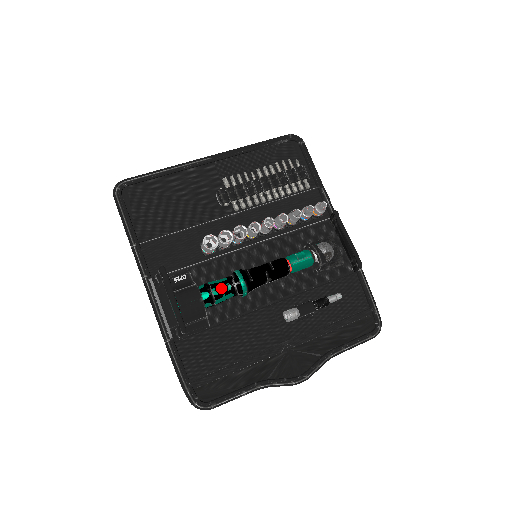
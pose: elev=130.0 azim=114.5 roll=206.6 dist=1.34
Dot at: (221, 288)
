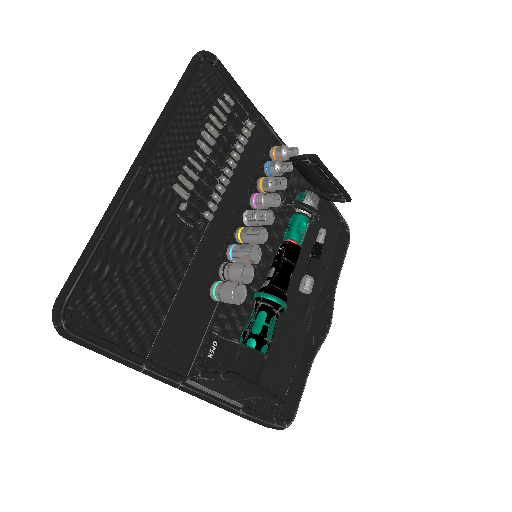
Dot at: (271, 328)
